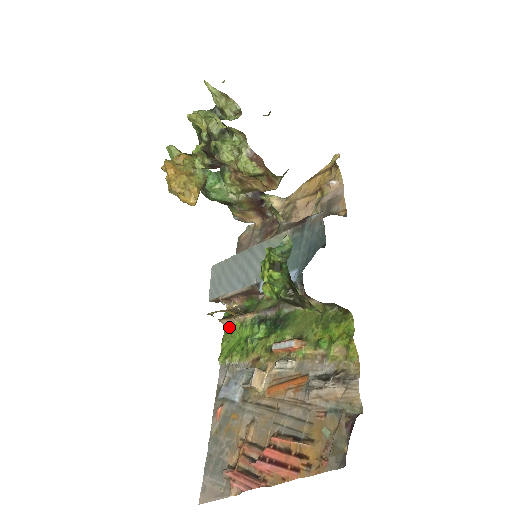
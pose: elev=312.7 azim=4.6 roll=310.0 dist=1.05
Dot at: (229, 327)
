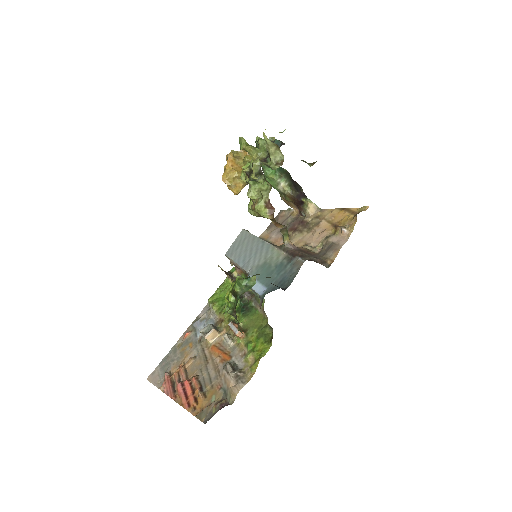
Dot at: (228, 281)
